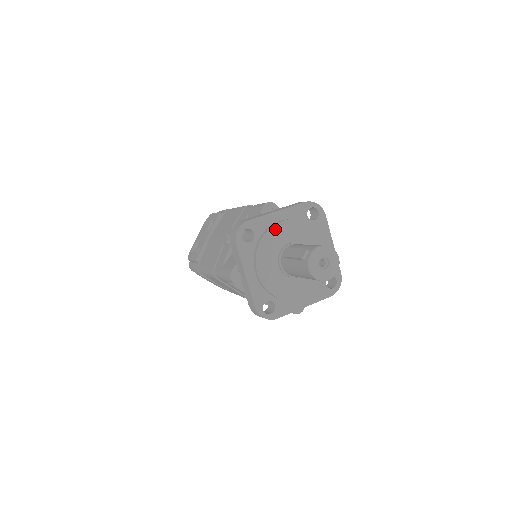
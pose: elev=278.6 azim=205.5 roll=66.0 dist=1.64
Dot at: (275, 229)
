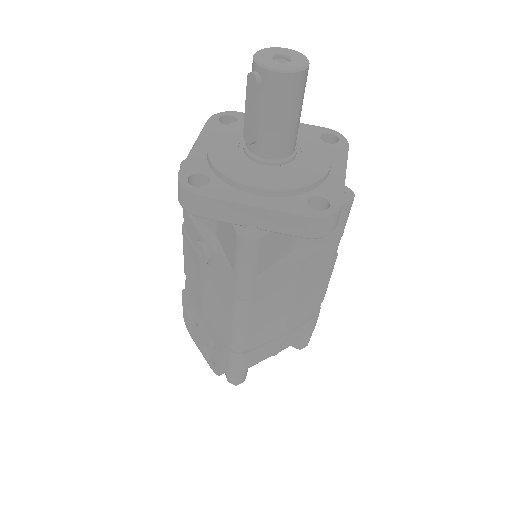
Dot at: (213, 149)
